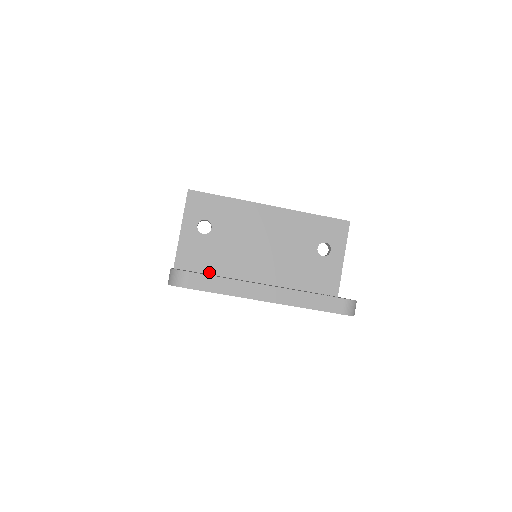
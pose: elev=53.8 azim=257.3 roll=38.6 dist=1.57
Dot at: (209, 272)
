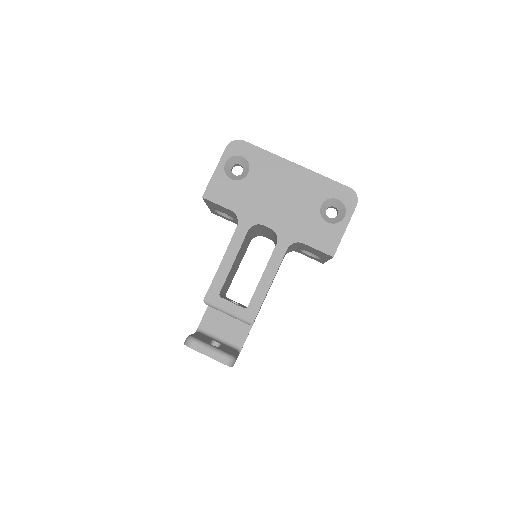
Dot at: occluded
